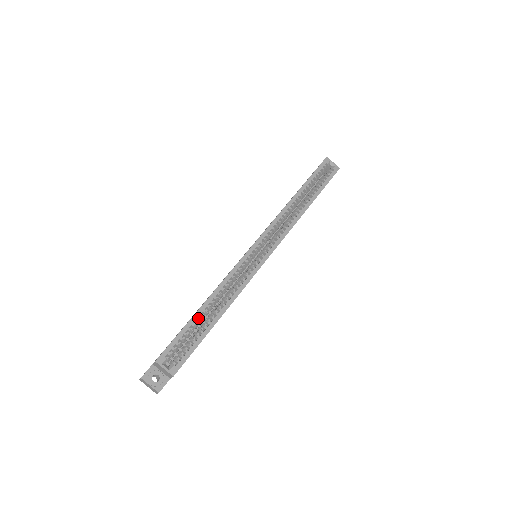
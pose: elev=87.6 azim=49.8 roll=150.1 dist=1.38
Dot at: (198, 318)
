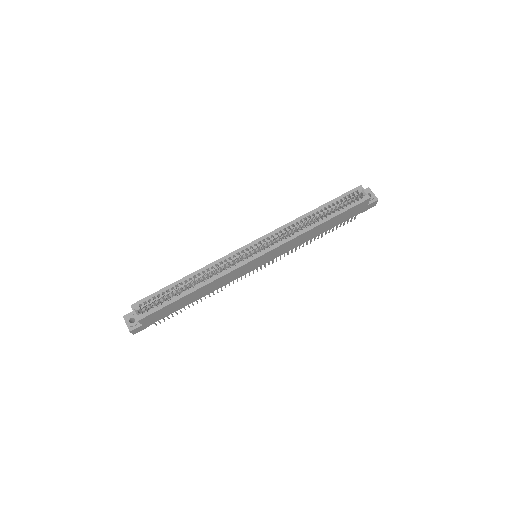
Dot at: (179, 287)
